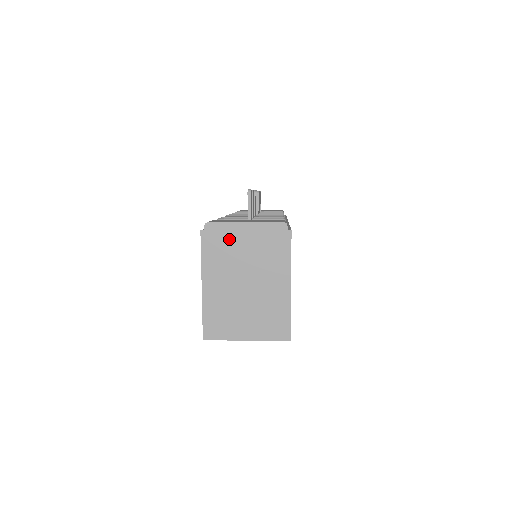
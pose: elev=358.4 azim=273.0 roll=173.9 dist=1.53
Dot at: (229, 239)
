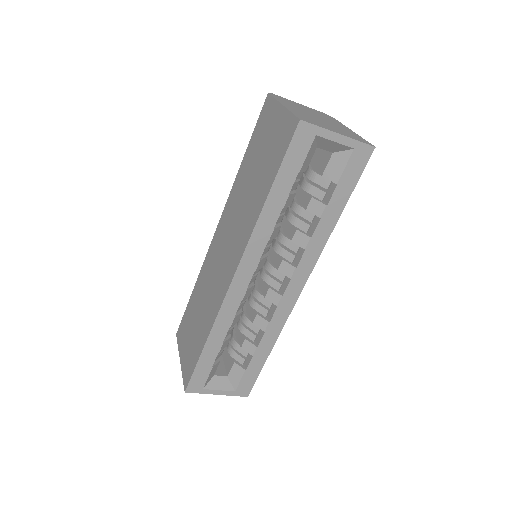
Dot at: (292, 103)
